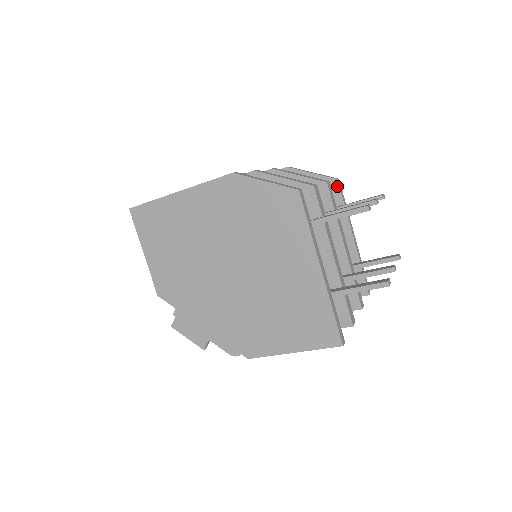
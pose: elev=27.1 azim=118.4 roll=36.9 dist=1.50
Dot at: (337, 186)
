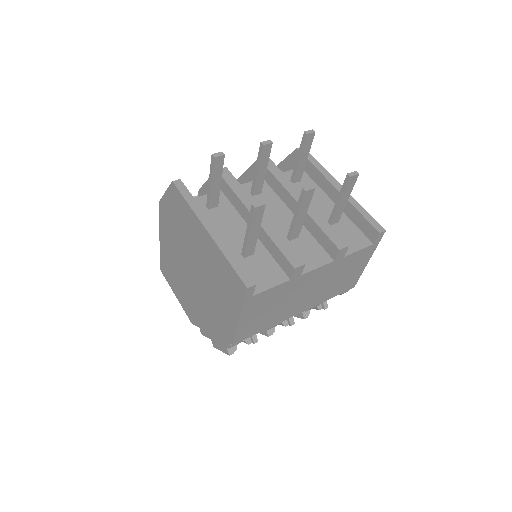
Dot at: occluded
